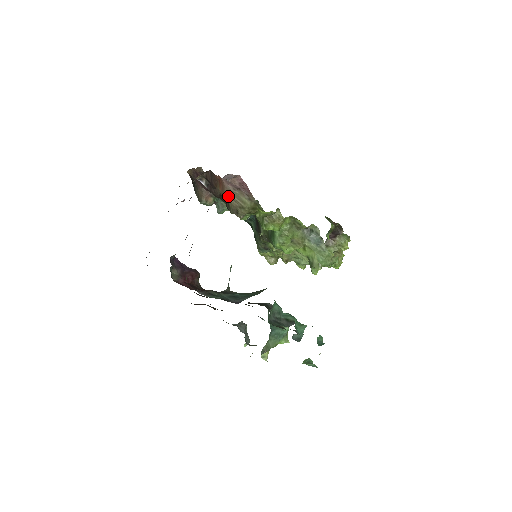
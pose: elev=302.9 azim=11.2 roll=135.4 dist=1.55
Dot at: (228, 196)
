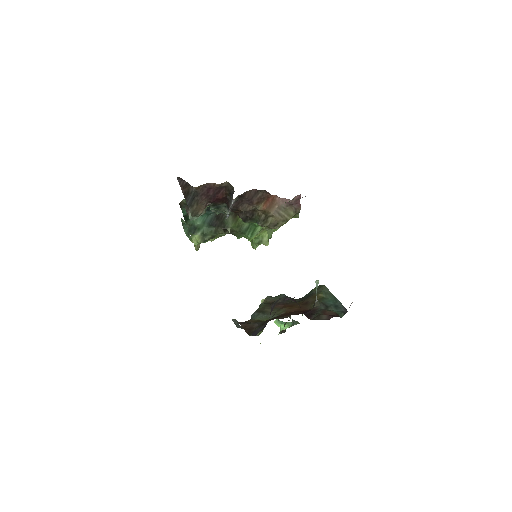
Dot at: (276, 213)
